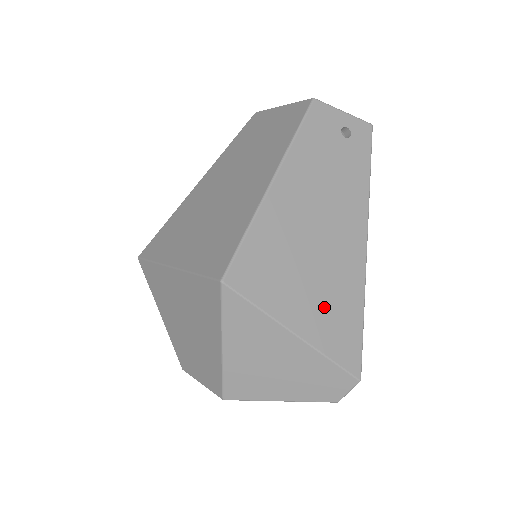
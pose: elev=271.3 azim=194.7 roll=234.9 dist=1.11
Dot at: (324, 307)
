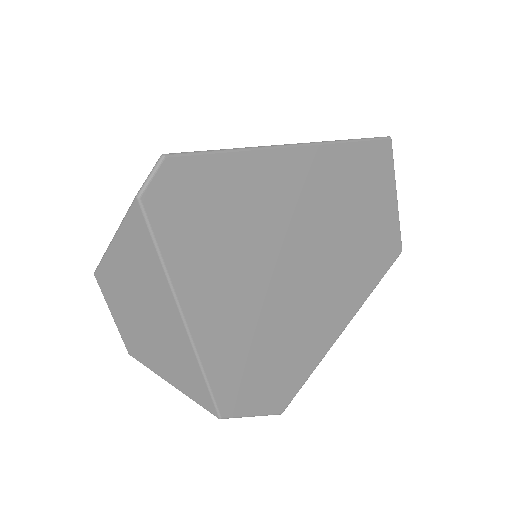
Dot at: occluded
